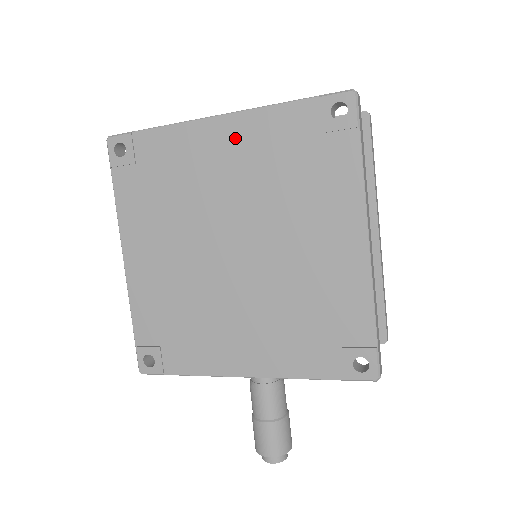
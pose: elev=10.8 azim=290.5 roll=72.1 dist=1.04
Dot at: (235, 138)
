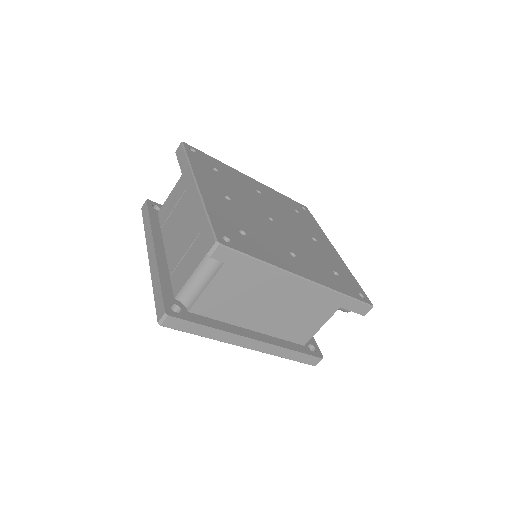
Dot at: occluded
